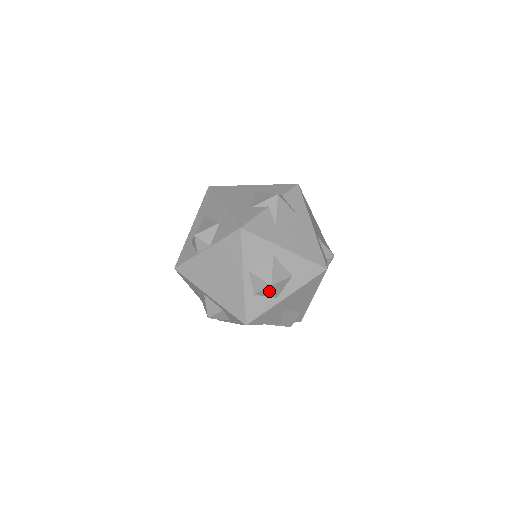
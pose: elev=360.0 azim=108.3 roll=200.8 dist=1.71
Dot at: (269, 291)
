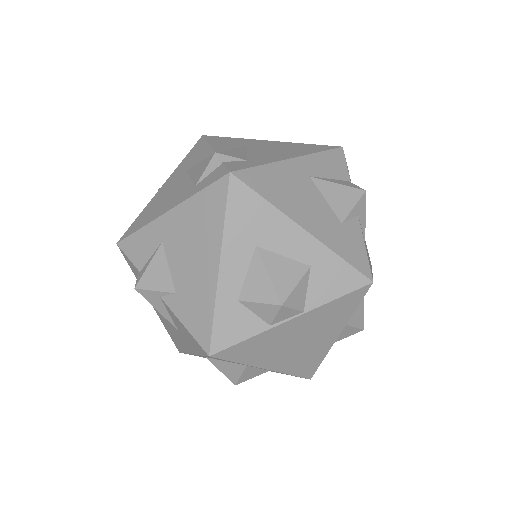
Dot at: occluded
